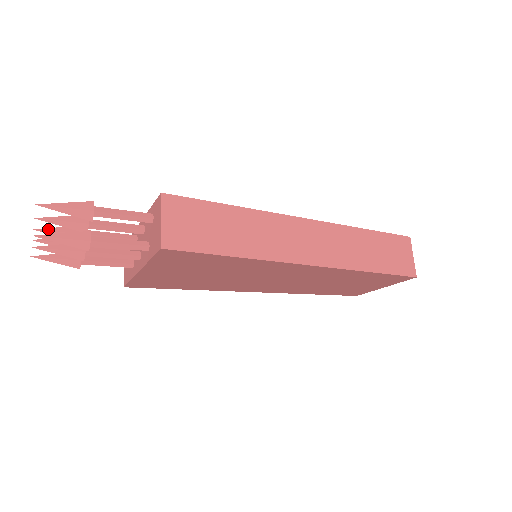
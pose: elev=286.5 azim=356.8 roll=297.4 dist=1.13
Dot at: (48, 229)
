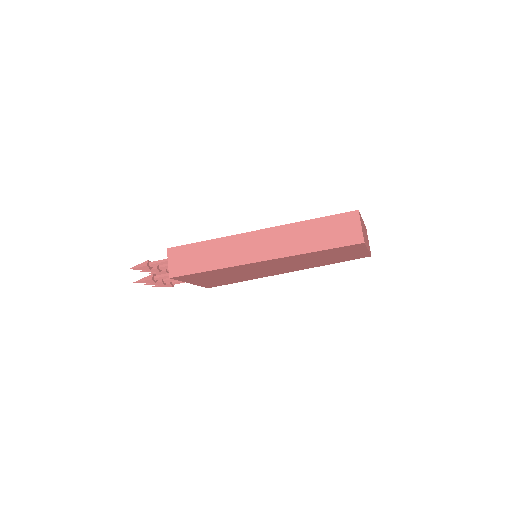
Dot at: (153, 272)
